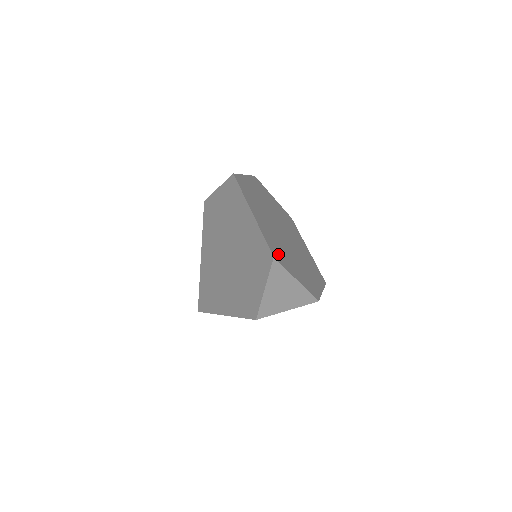
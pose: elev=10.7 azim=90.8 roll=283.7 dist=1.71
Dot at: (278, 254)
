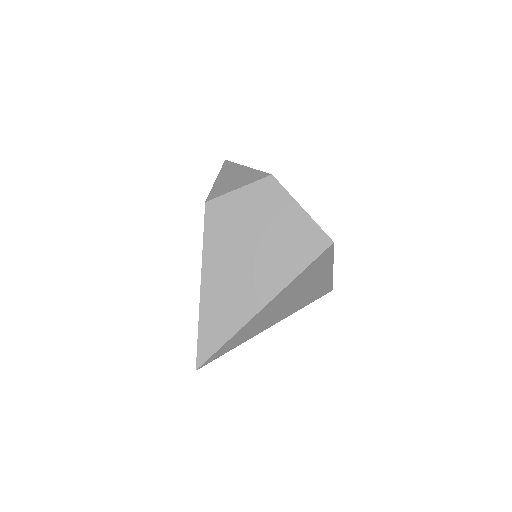
Dot at: occluded
